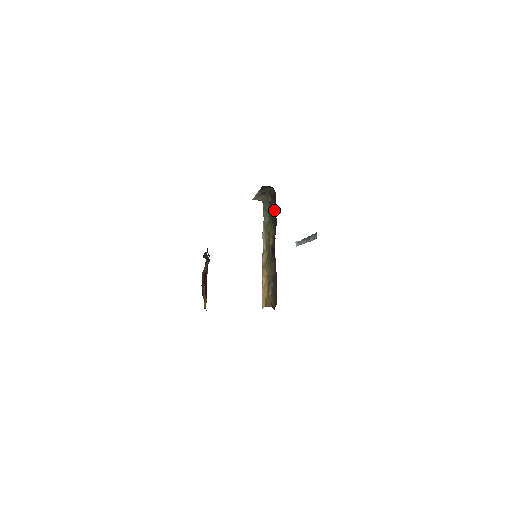
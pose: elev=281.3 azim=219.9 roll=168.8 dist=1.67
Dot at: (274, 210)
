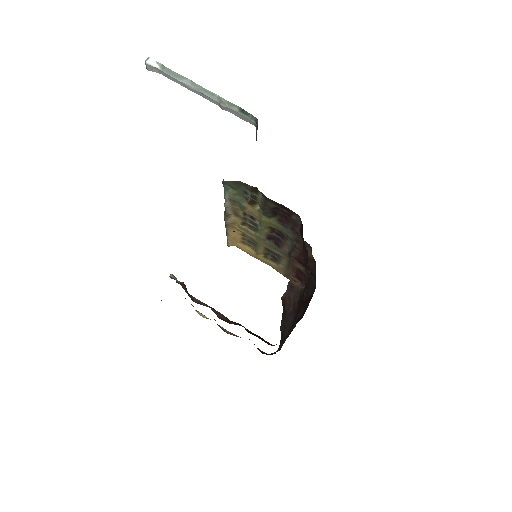
Dot at: (294, 228)
